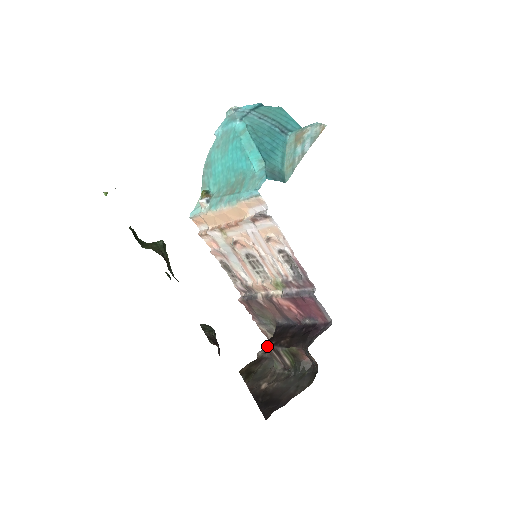
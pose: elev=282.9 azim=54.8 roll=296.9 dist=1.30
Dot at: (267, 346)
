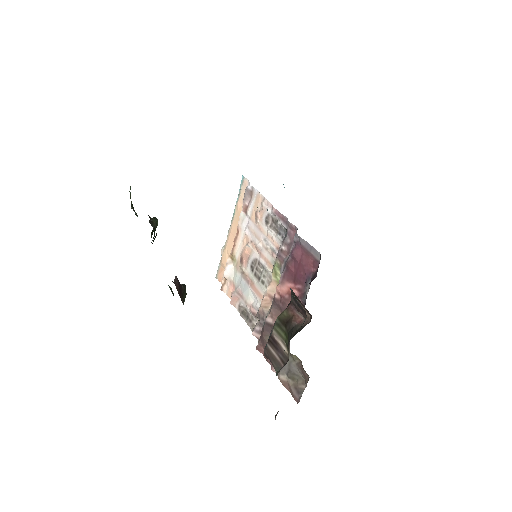
Dot at: (265, 347)
